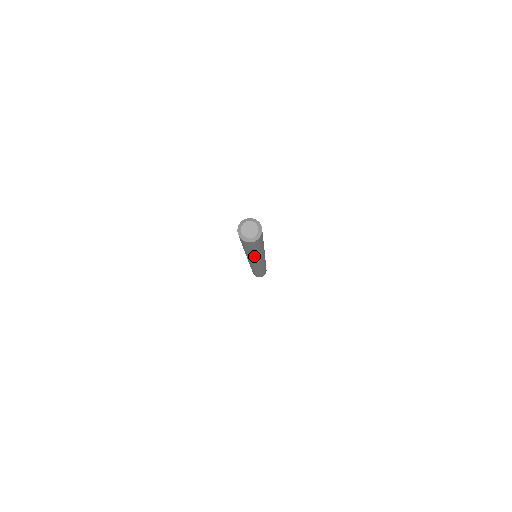
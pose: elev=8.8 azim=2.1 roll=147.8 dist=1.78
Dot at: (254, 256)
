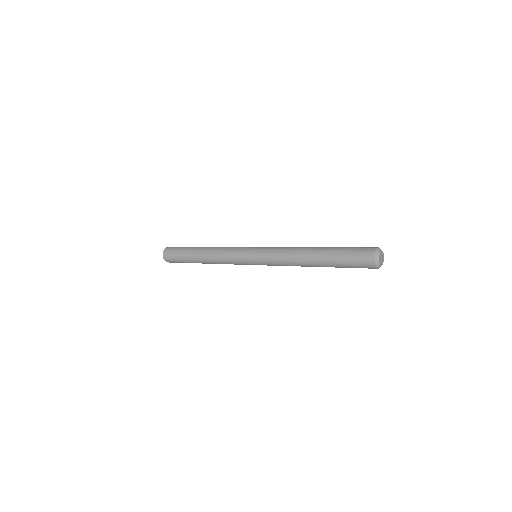
Dot at: (307, 266)
